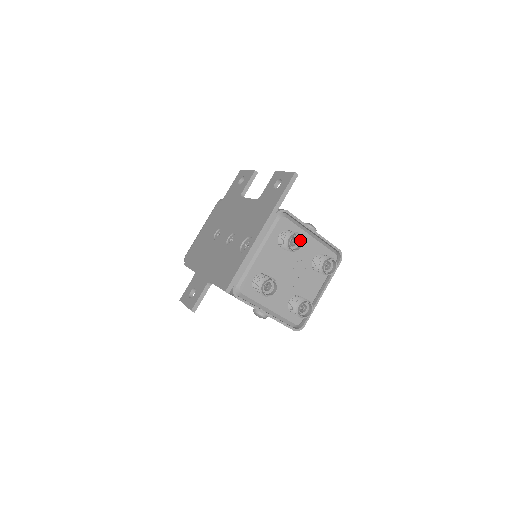
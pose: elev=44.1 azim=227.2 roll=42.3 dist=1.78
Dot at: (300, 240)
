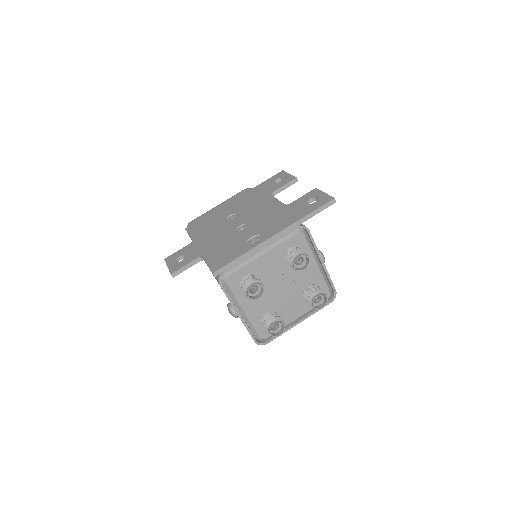
Dot at: (306, 262)
